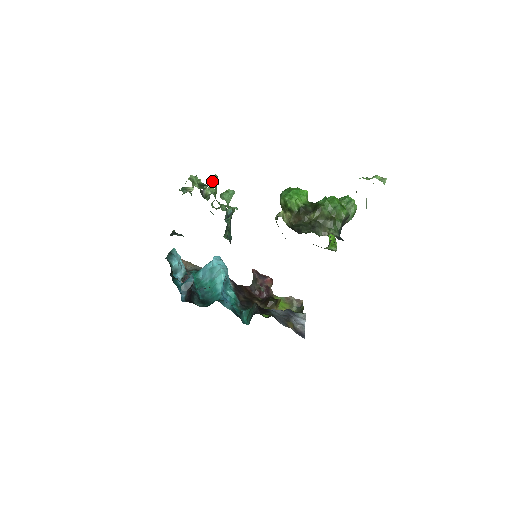
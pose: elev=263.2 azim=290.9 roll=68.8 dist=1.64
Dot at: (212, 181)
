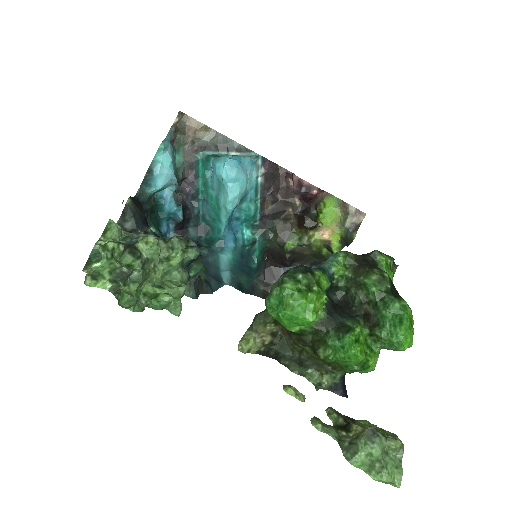
Dot at: (121, 306)
